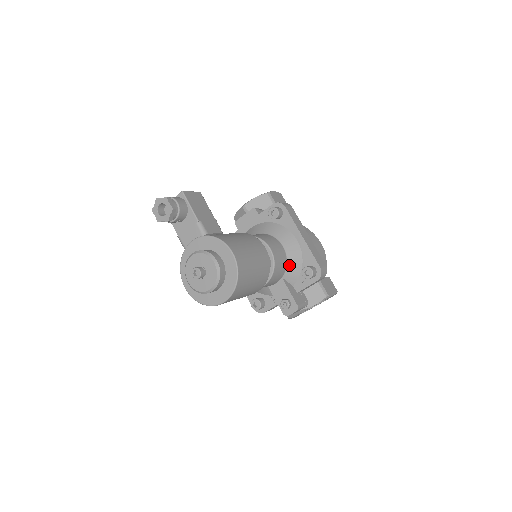
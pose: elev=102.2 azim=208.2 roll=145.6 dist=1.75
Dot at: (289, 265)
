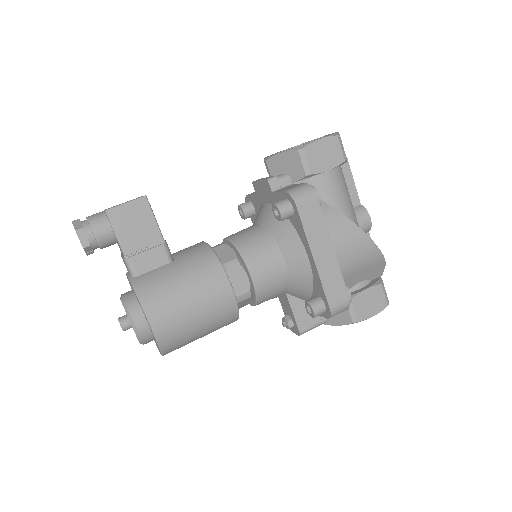
Dot at: (293, 285)
